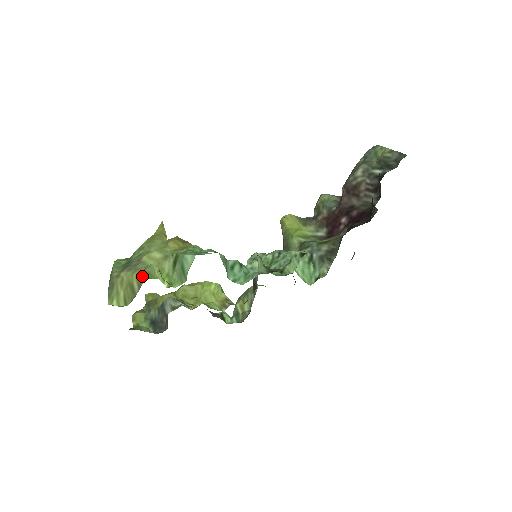
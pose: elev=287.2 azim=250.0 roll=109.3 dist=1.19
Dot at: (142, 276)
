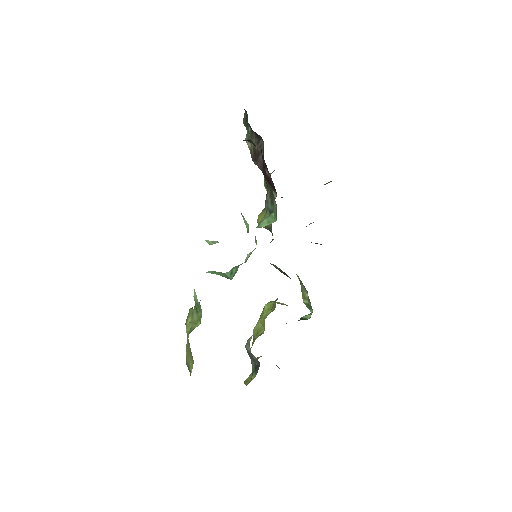
Dot at: (187, 338)
